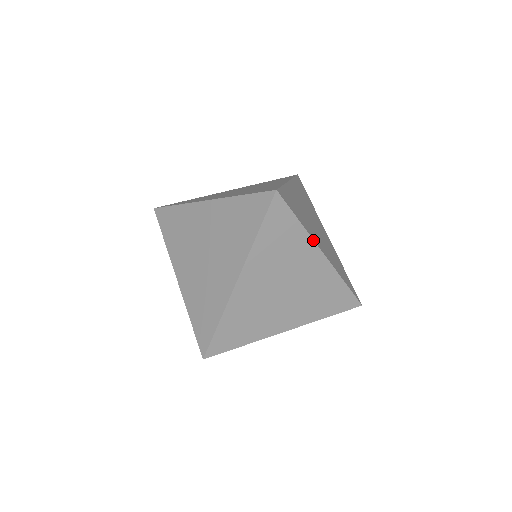
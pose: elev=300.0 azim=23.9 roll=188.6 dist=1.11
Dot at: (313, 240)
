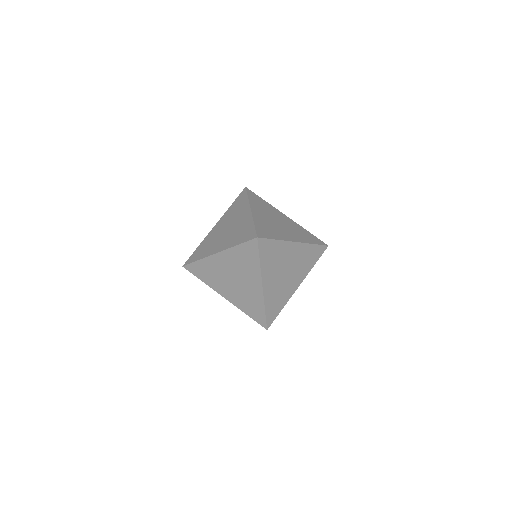
Dot at: (261, 275)
